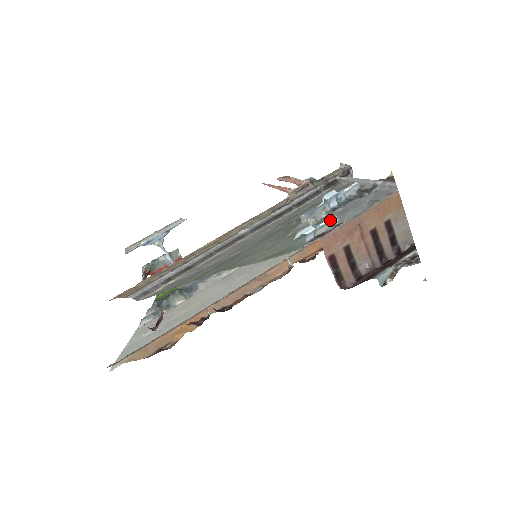
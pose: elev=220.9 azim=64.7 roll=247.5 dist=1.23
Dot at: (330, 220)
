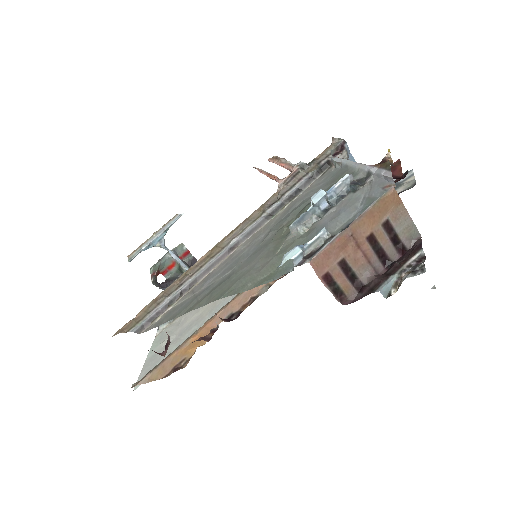
Dot at: (318, 236)
